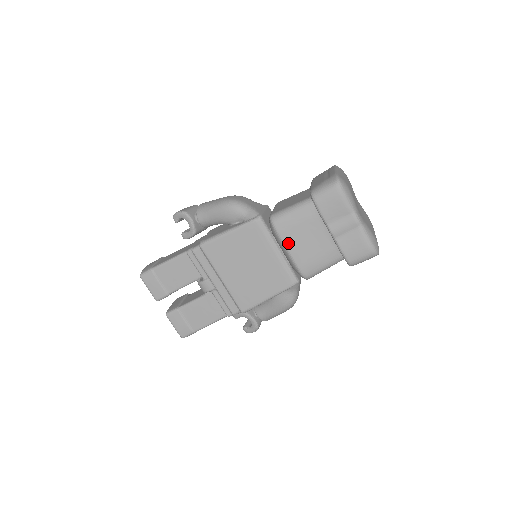
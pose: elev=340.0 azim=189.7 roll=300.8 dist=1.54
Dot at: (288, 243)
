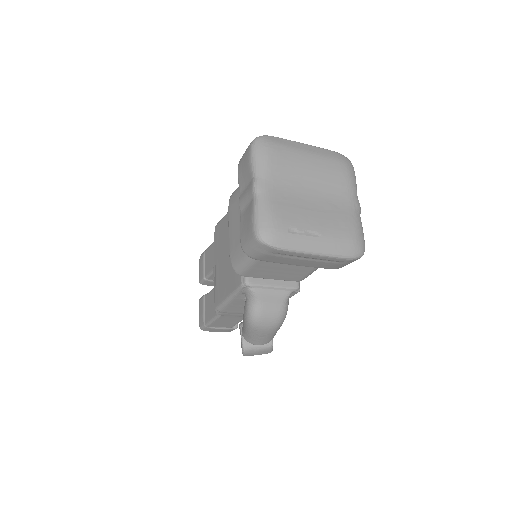
Dot at: (230, 221)
